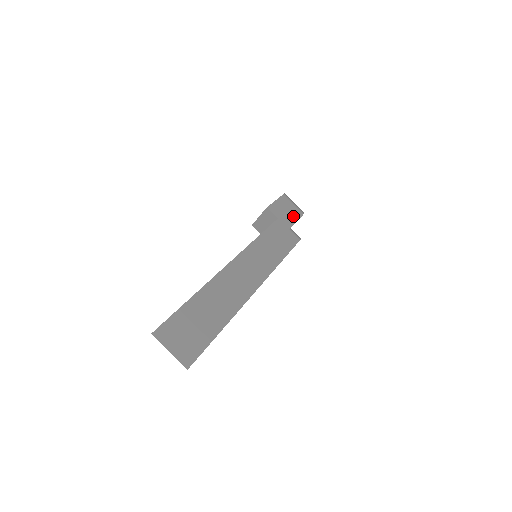
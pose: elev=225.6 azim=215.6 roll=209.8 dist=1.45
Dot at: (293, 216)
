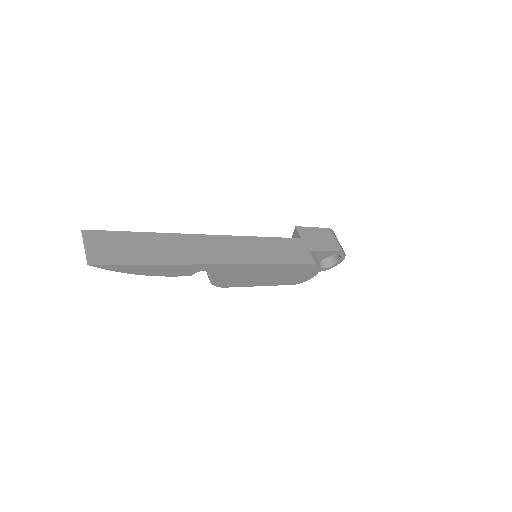
Dot at: (324, 246)
